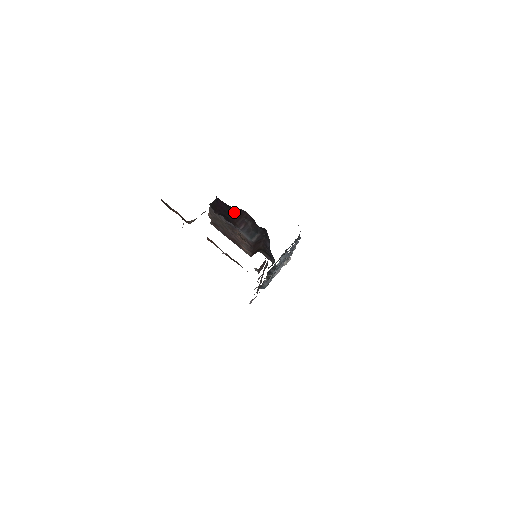
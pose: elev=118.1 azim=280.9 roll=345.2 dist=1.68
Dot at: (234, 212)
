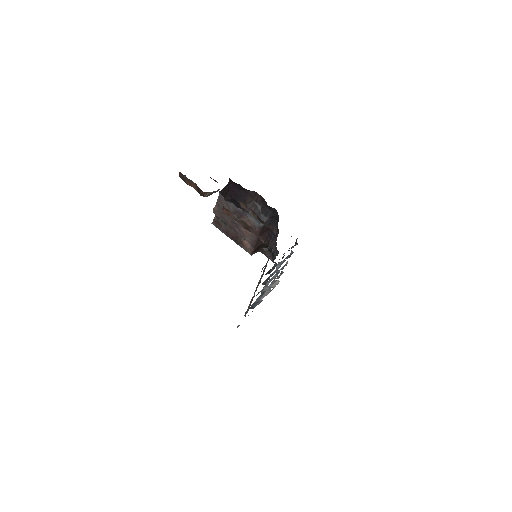
Dot at: (245, 195)
